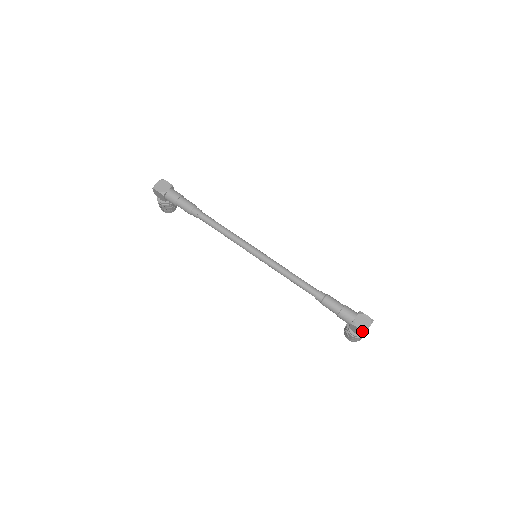
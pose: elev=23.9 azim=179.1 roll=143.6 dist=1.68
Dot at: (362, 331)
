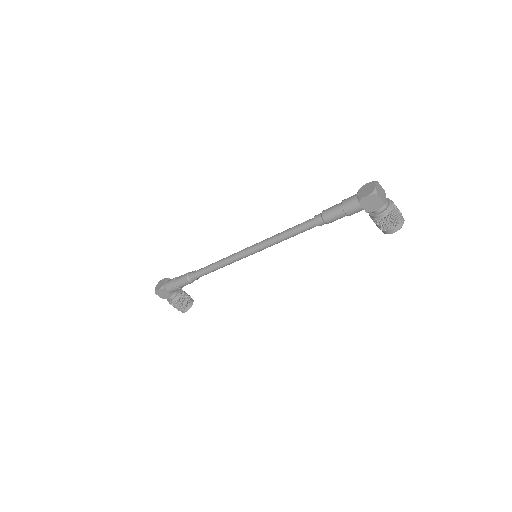
Dot at: (372, 195)
